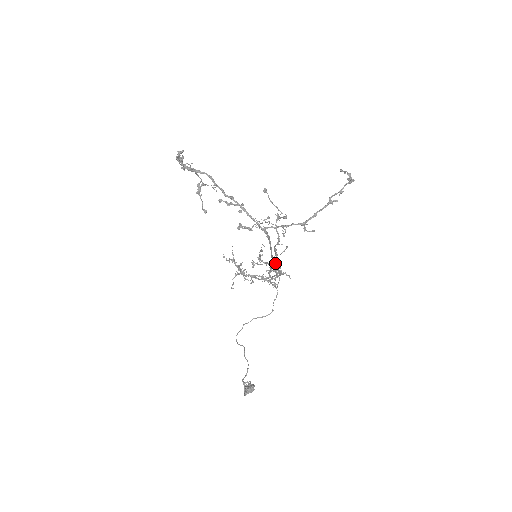
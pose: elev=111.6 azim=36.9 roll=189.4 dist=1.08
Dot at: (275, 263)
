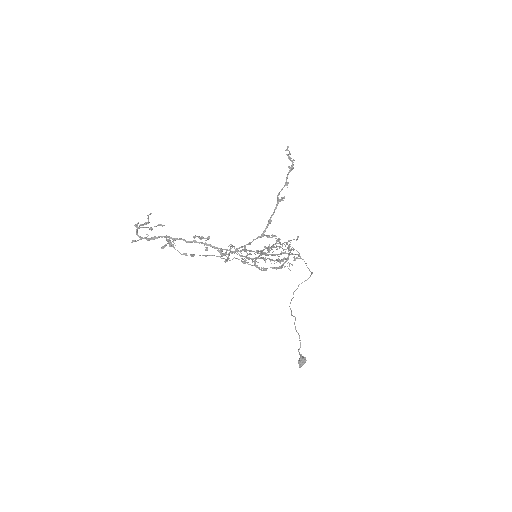
Dot at: (271, 260)
